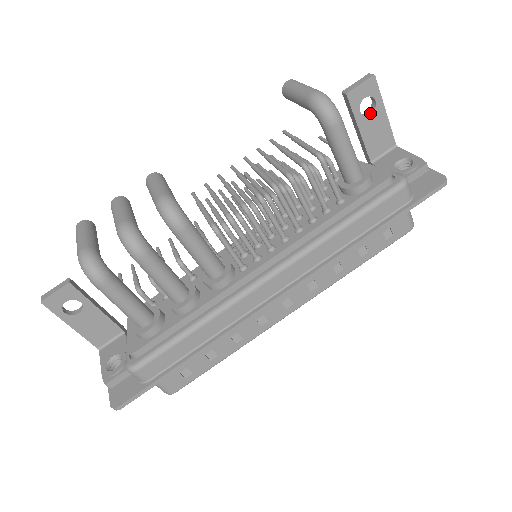
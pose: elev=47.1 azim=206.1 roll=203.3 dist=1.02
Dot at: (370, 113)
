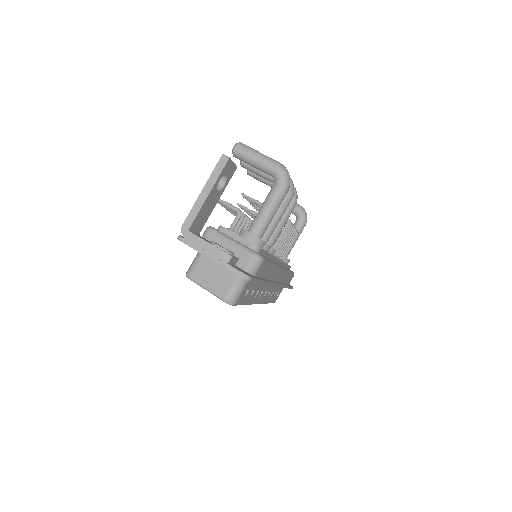
Dot at: occluded
